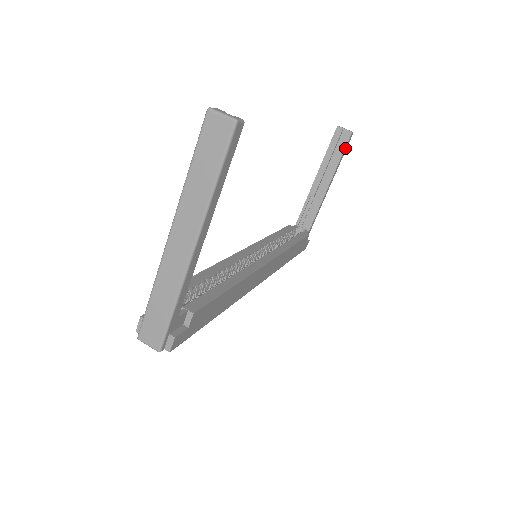
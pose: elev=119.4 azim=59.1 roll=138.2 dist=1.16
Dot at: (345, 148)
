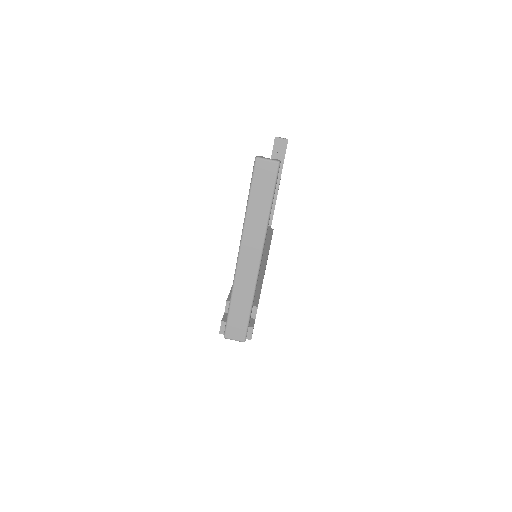
Dot at: (285, 153)
